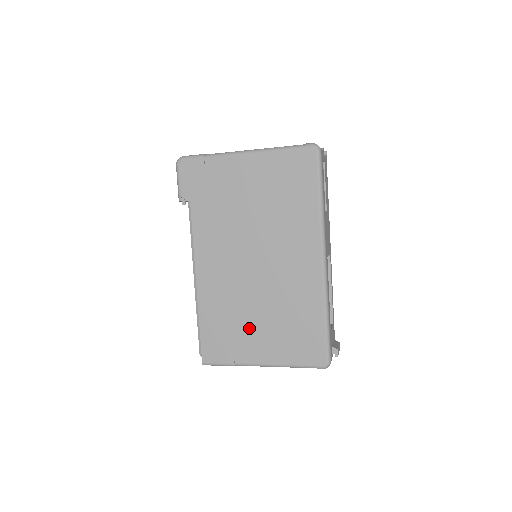
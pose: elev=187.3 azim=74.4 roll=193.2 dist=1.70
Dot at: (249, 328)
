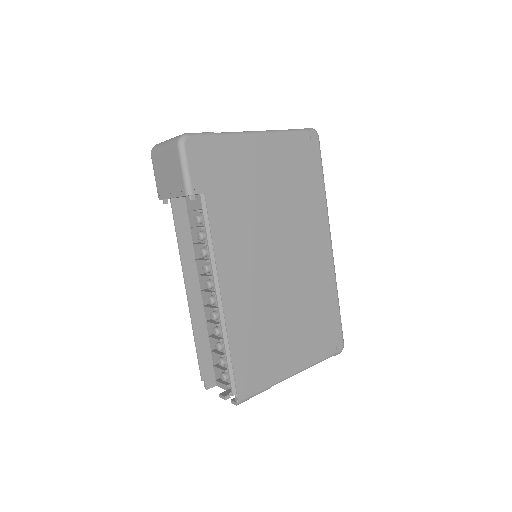
Dot at: (281, 337)
